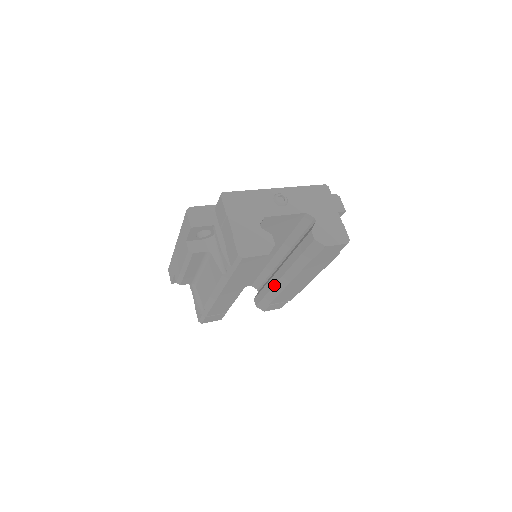
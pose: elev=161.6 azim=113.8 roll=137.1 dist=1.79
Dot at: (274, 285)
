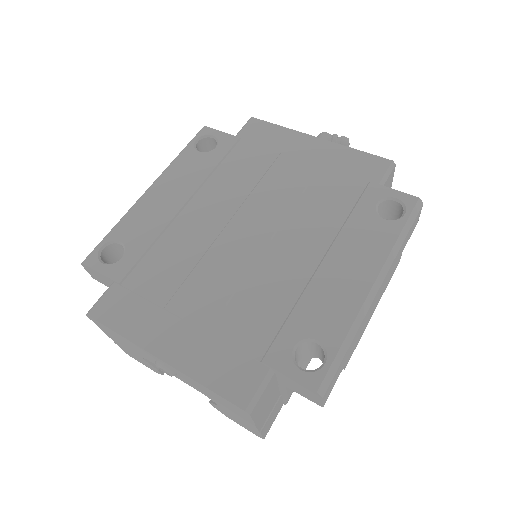
Dot at: occluded
